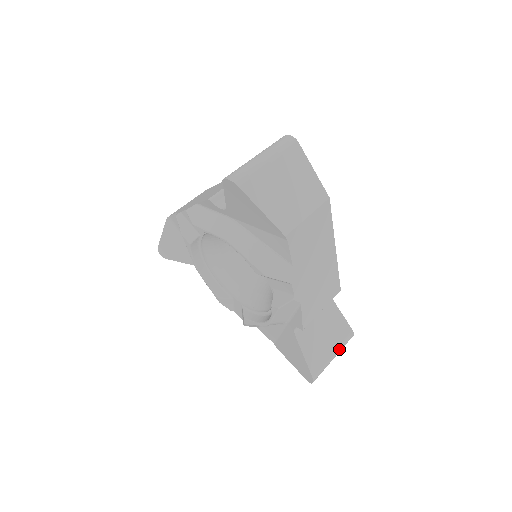
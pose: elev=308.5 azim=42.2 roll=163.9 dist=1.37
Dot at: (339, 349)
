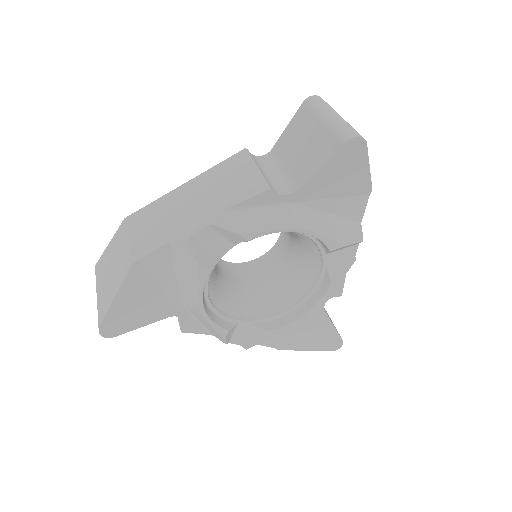
Dot at: occluded
